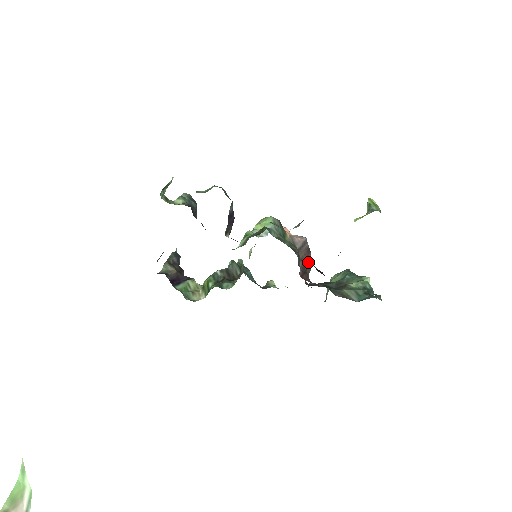
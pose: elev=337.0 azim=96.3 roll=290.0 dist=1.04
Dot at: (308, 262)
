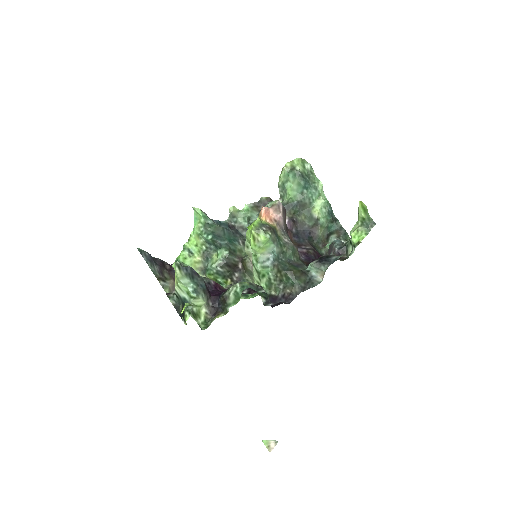
Dot at: occluded
